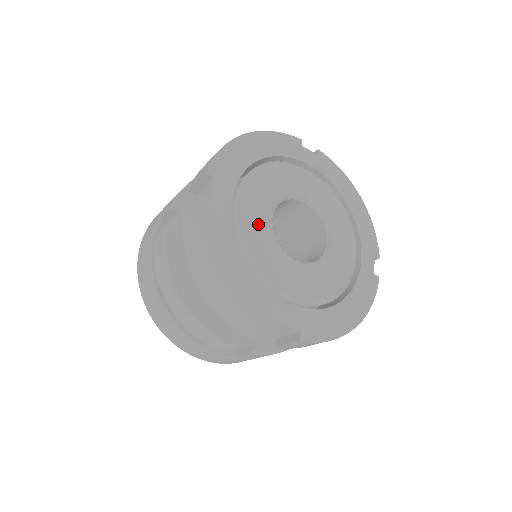
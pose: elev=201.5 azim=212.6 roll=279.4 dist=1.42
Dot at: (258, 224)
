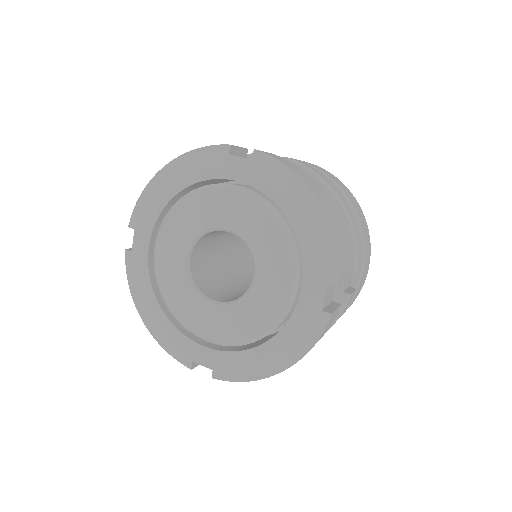
Dot at: (172, 269)
